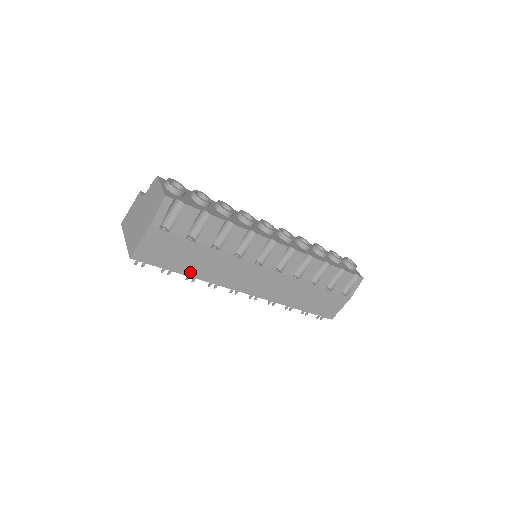
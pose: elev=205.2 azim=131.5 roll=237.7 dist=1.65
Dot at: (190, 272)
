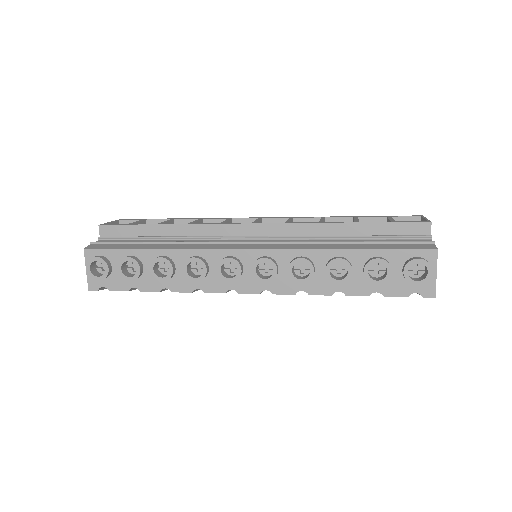
Dot at: occluded
